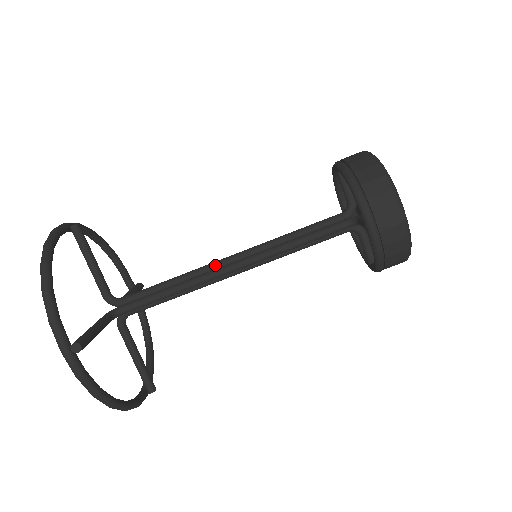
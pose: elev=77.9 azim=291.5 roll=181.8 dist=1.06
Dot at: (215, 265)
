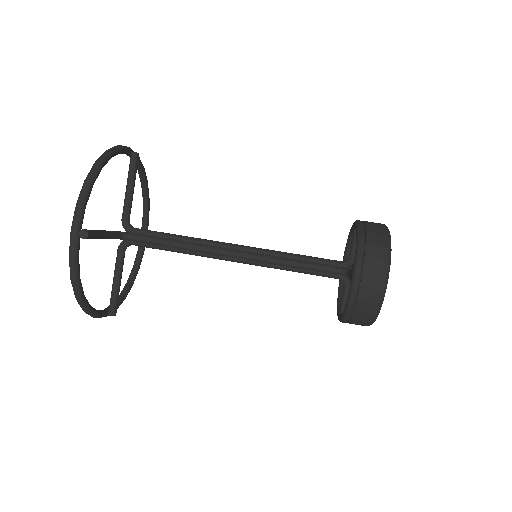
Dot at: (221, 244)
